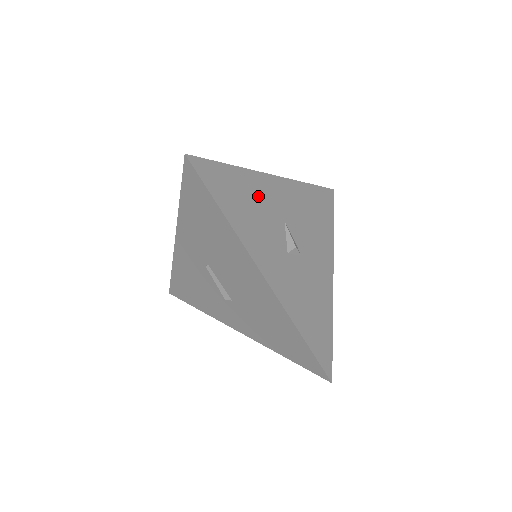
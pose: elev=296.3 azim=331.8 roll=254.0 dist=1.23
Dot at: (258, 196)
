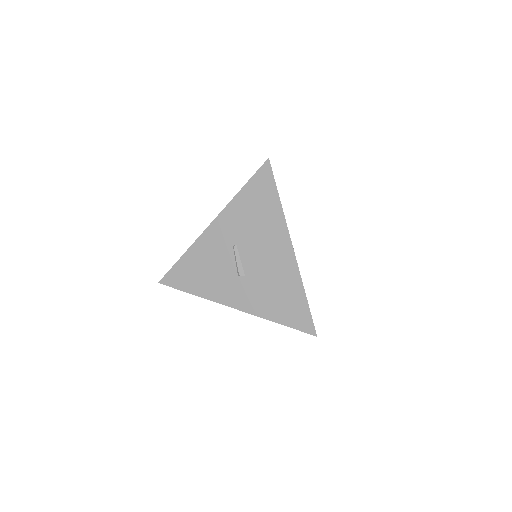
Dot at: occluded
